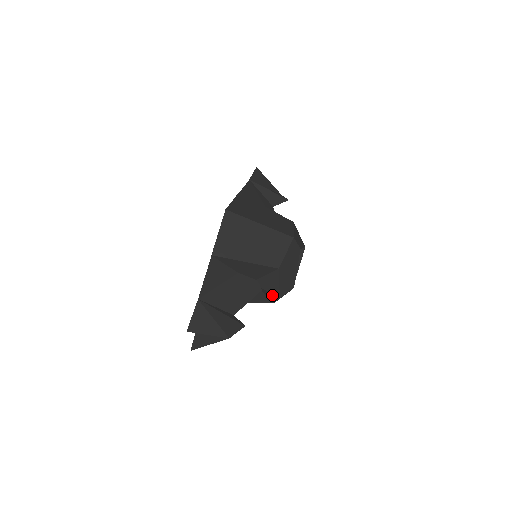
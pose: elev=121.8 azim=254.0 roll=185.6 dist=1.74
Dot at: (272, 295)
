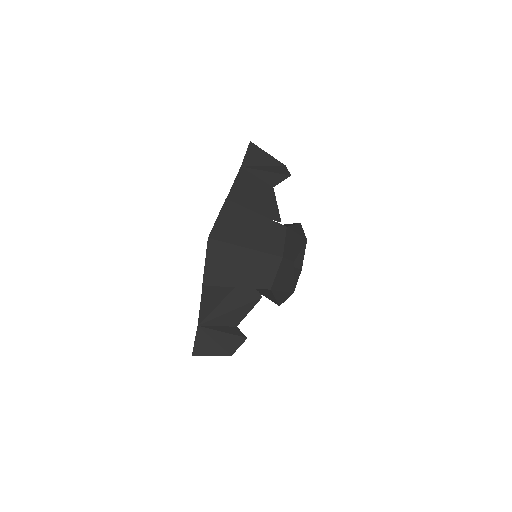
Dot at: occluded
